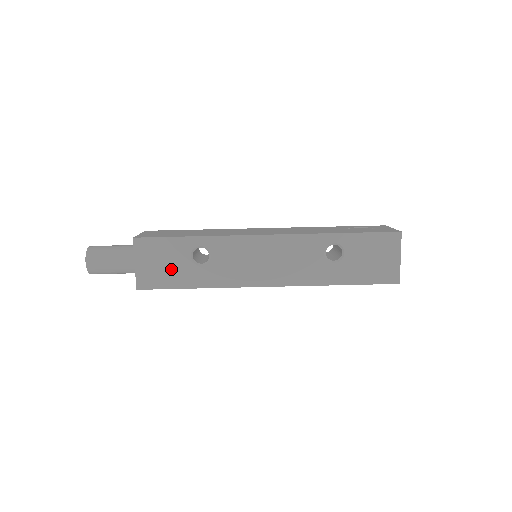
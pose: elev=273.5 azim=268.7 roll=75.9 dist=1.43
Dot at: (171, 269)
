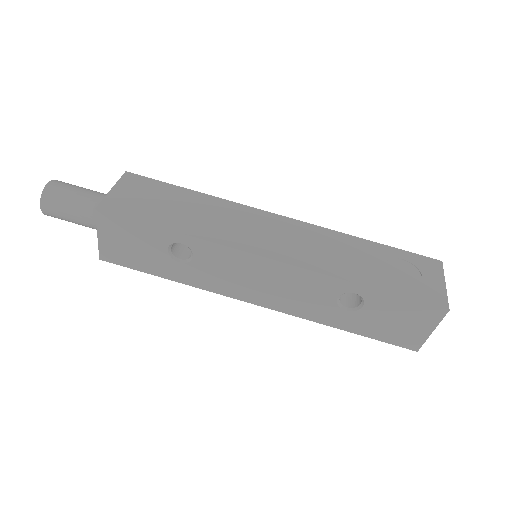
Dot at: (142, 254)
